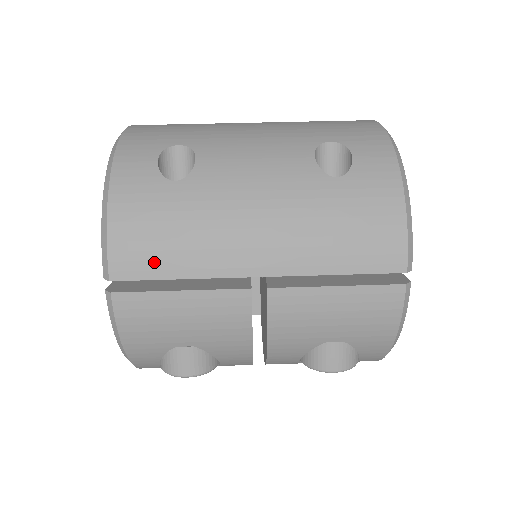
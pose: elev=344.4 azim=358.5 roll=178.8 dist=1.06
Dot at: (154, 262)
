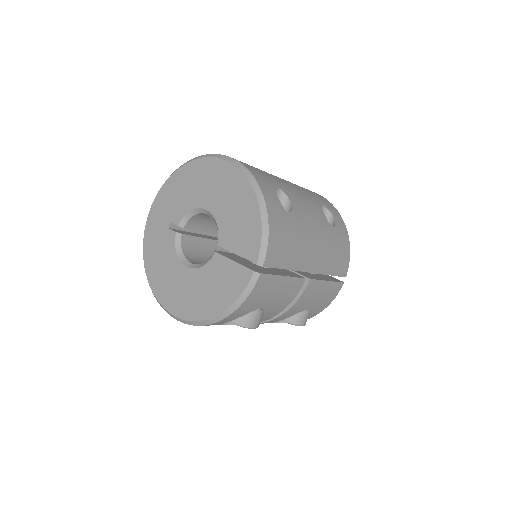
Dot at: (282, 258)
